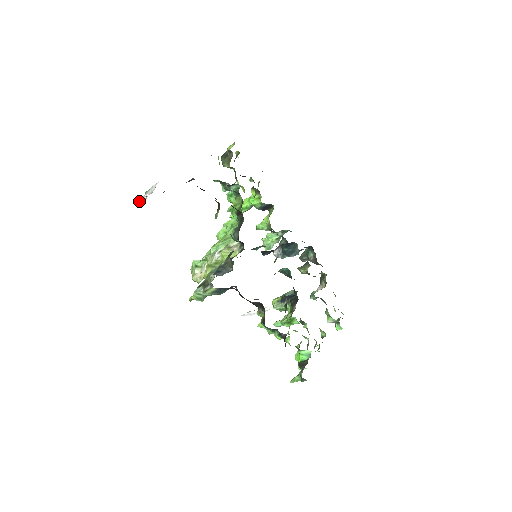
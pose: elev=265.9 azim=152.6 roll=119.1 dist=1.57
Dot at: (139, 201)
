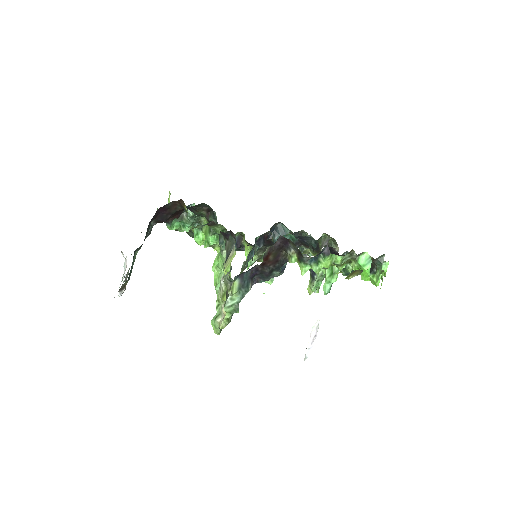
Dot at: occluded
